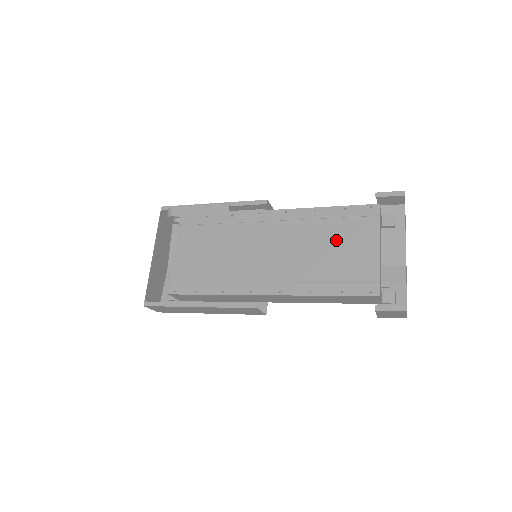
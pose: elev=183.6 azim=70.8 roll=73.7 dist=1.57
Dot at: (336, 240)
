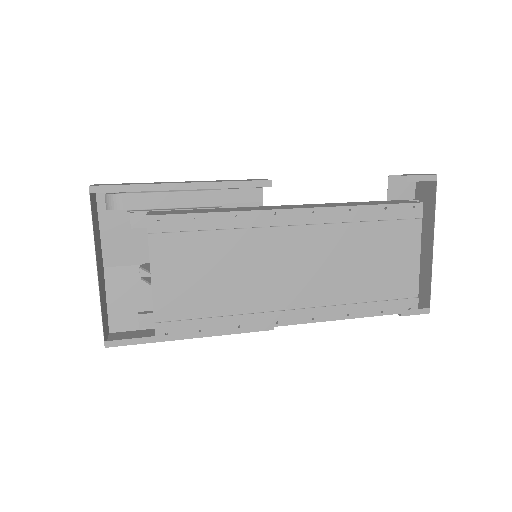
Dot at: (375, 250)
